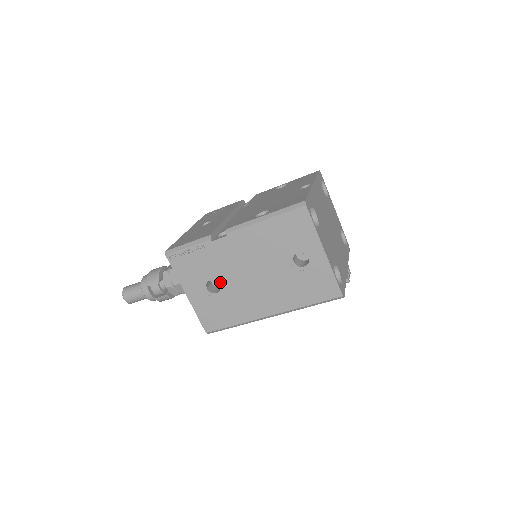
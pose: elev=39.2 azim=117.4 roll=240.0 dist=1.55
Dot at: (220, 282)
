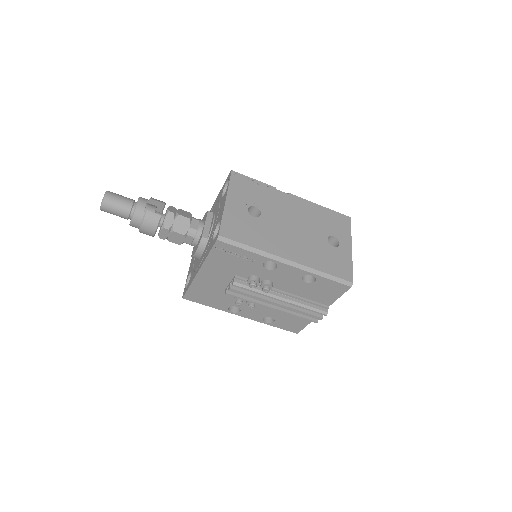
Dot at: (263, 213)
